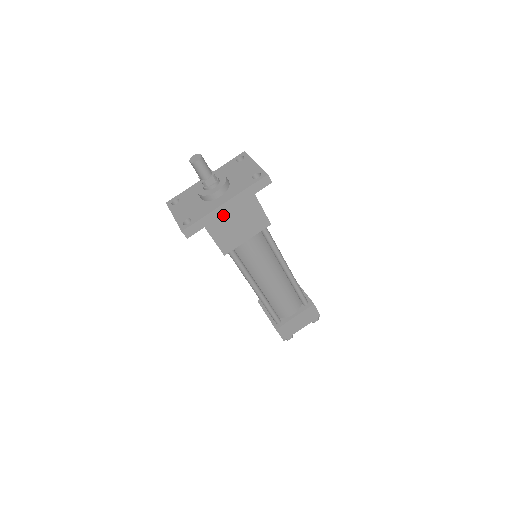
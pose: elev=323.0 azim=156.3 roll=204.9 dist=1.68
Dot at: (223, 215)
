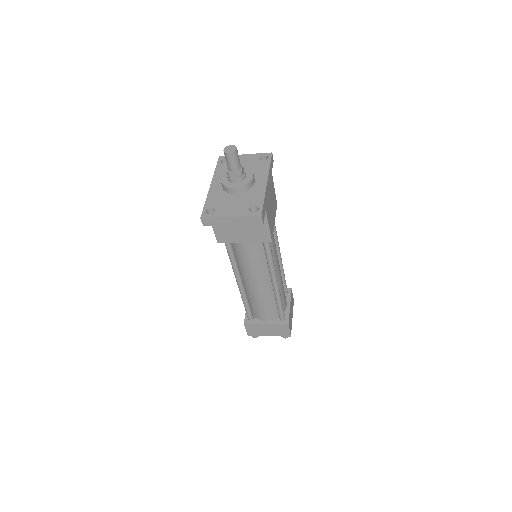
Dot at: (268, 195)
